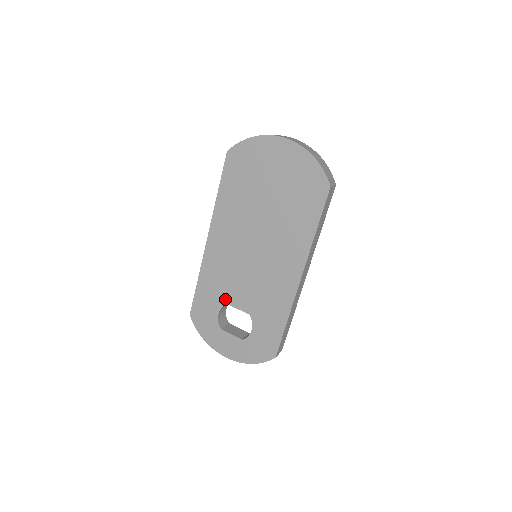
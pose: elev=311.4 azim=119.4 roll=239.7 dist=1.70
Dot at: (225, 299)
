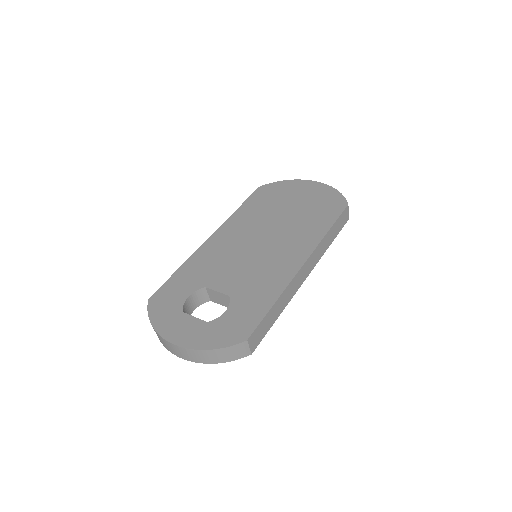
Dot at: (205, 282)
